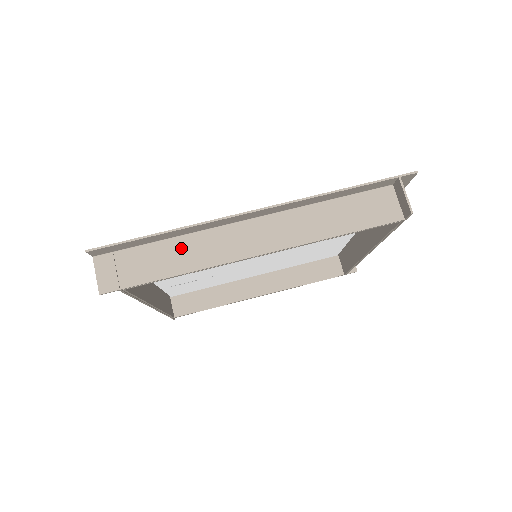
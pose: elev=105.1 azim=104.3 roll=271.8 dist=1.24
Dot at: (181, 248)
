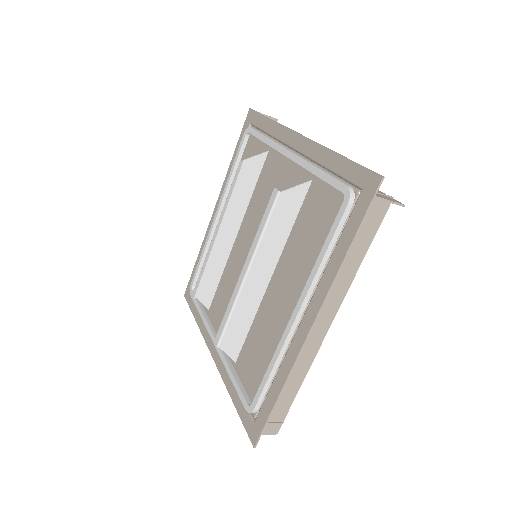
Dot at: occluded
